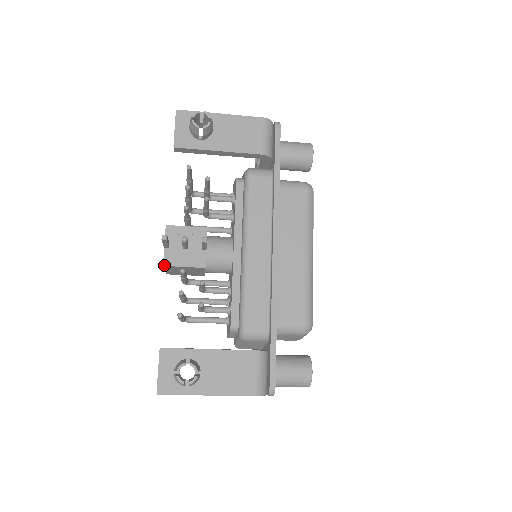
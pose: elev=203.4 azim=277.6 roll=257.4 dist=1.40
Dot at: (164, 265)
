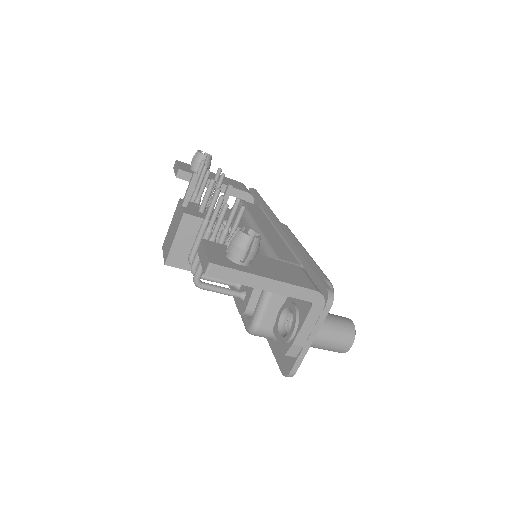
Dot at: (185, 213)
